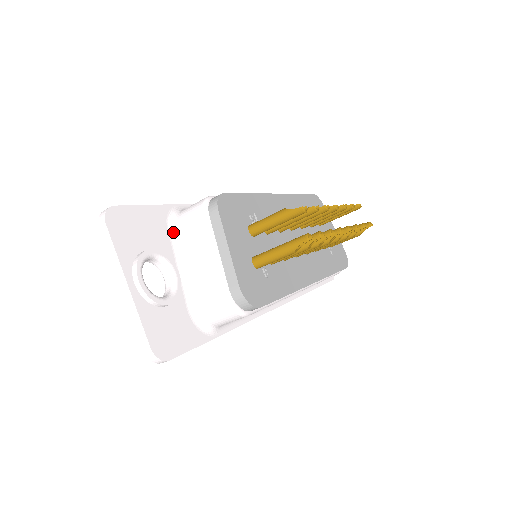
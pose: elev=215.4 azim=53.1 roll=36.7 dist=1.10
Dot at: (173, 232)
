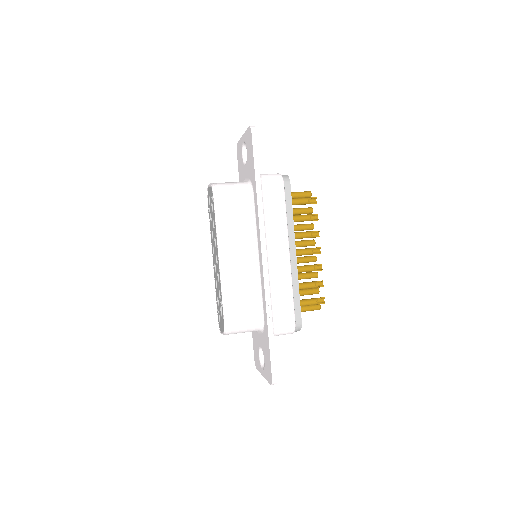
Dot at: occluded
